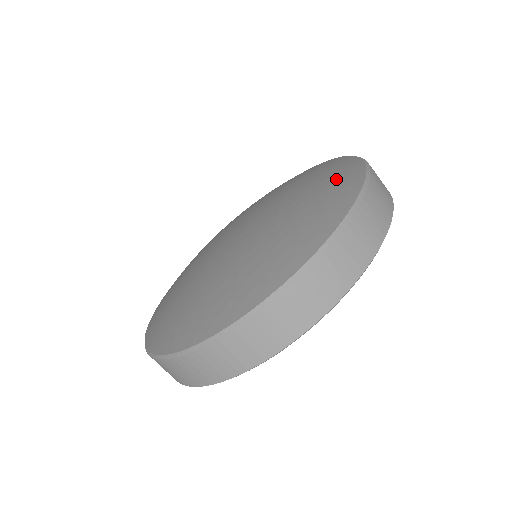
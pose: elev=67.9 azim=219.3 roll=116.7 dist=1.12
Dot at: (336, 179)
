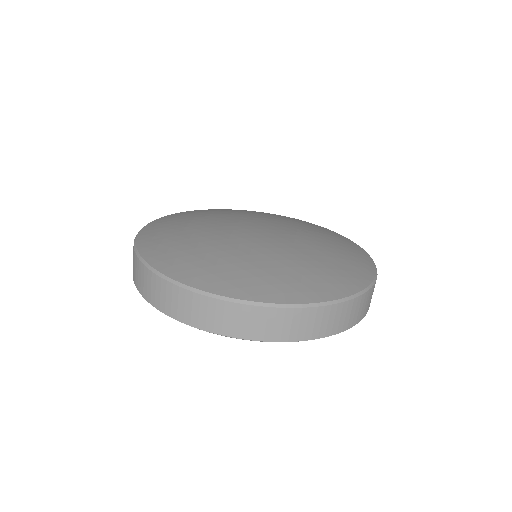
Dot at: (322, 228)
